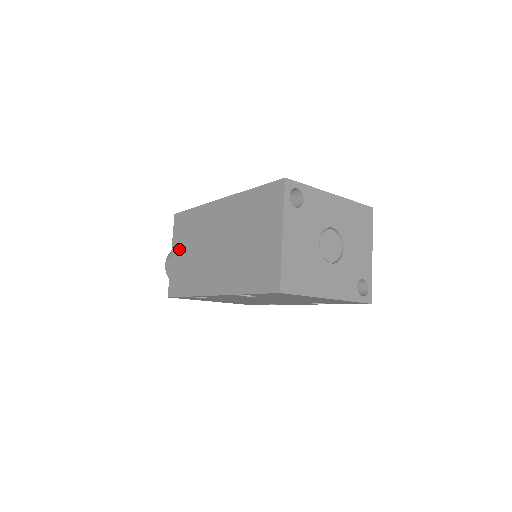
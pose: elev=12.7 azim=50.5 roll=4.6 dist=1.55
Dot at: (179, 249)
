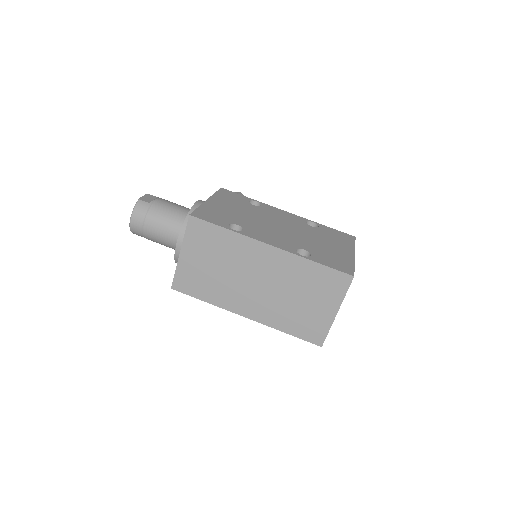
Dot at: (195, 255)
